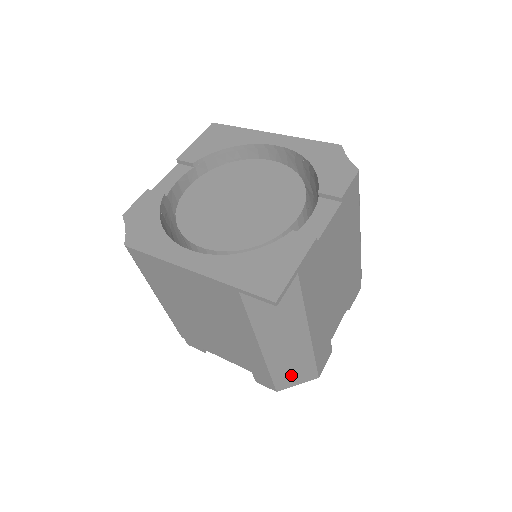
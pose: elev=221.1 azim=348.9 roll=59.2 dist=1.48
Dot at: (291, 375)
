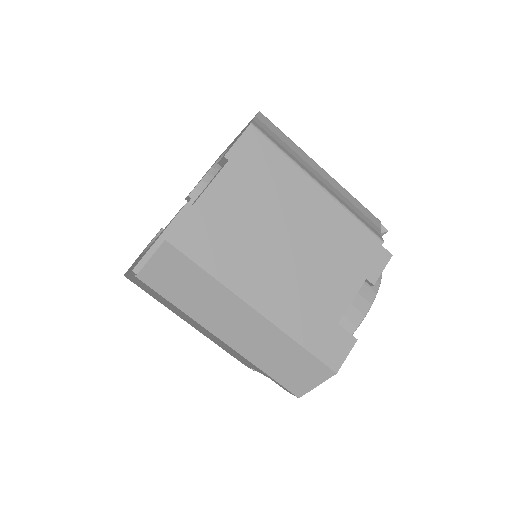
Dot at: (293, 372)
